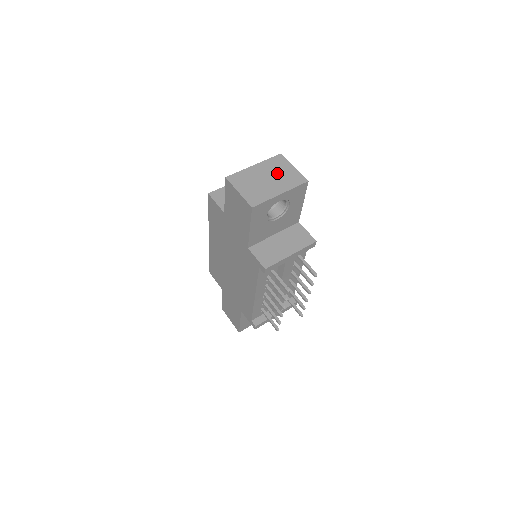
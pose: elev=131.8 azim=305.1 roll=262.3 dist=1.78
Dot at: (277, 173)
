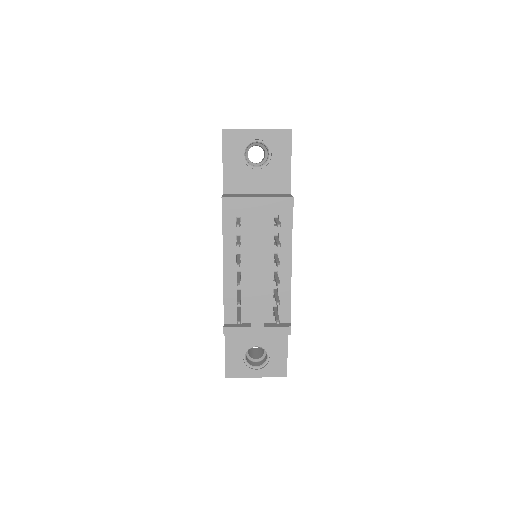
Dot at: occluded
